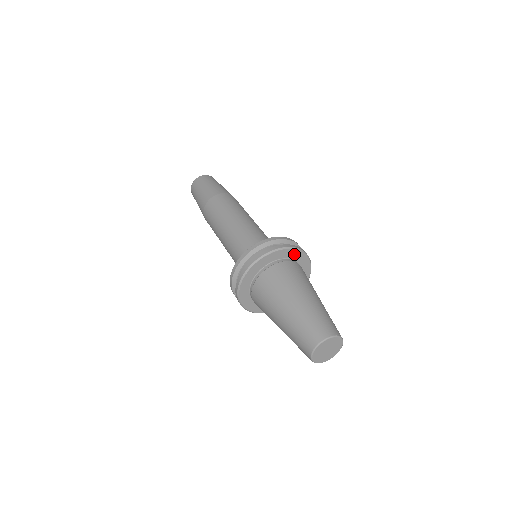
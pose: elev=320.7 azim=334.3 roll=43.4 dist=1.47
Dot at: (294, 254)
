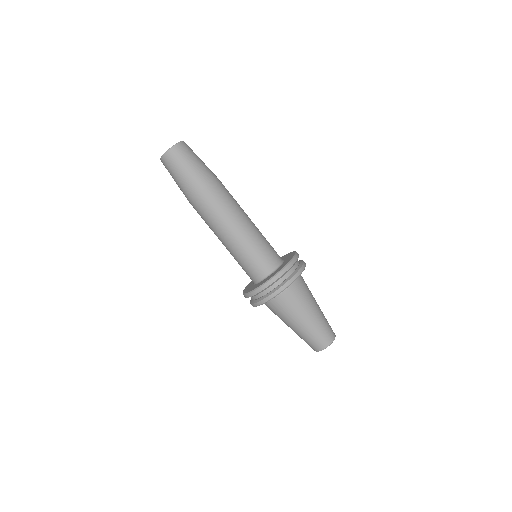
Dot at: occluded
